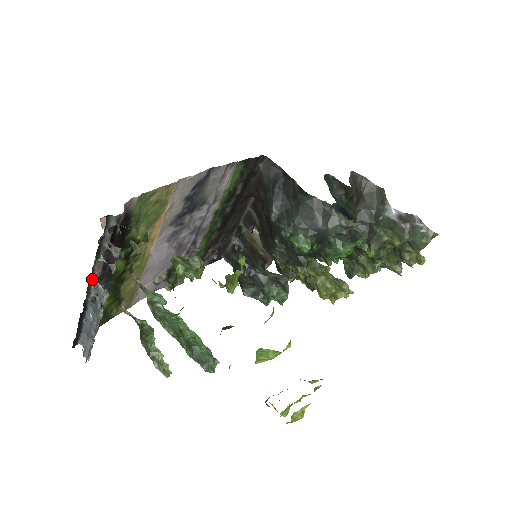
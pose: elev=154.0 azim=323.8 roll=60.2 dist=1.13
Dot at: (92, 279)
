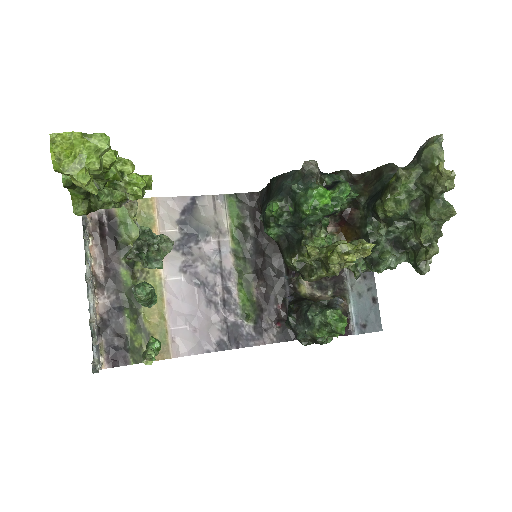
Dot at: occluded
